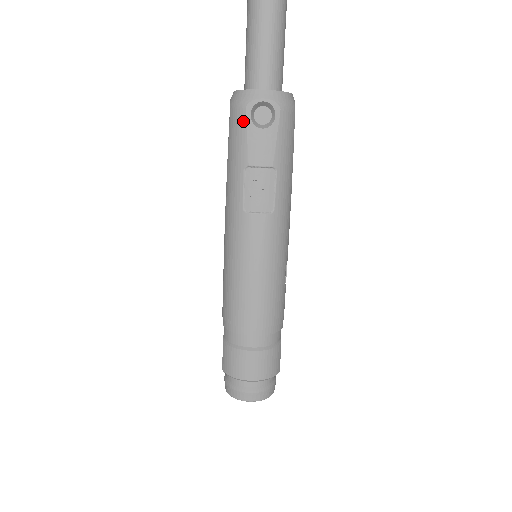
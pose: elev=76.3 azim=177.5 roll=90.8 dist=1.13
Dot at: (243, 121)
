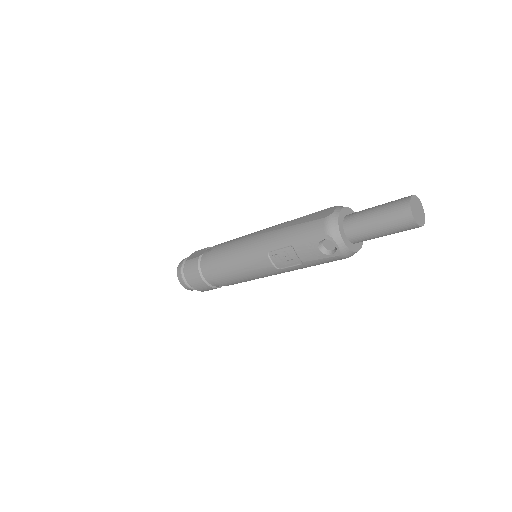
Dot at: (317, 235)
